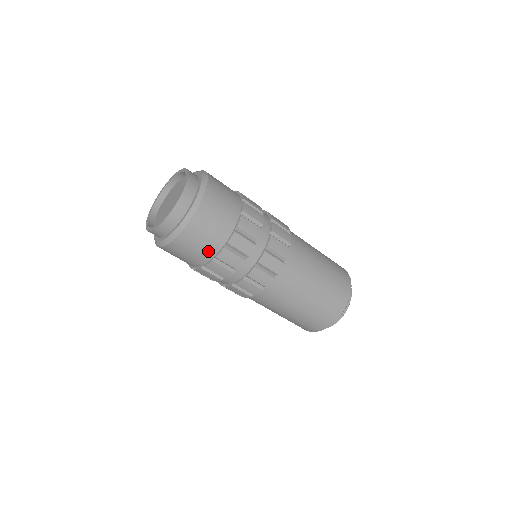
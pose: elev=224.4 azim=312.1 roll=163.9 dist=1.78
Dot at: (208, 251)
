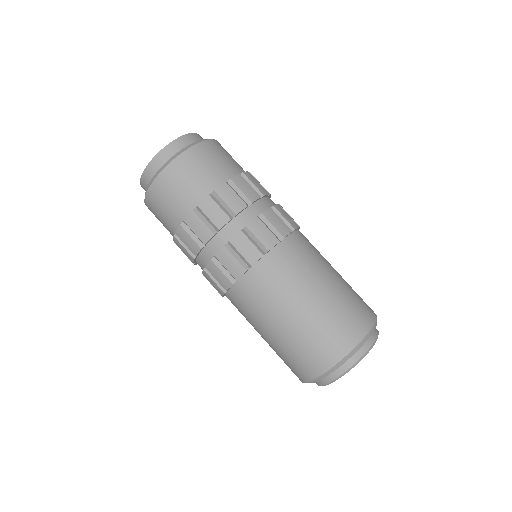
Dot at: (234, 167)
